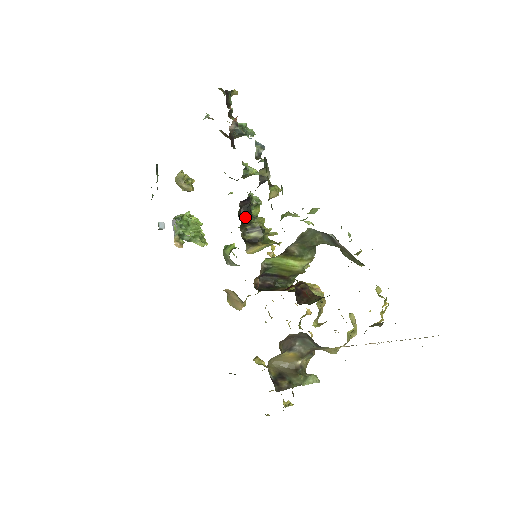
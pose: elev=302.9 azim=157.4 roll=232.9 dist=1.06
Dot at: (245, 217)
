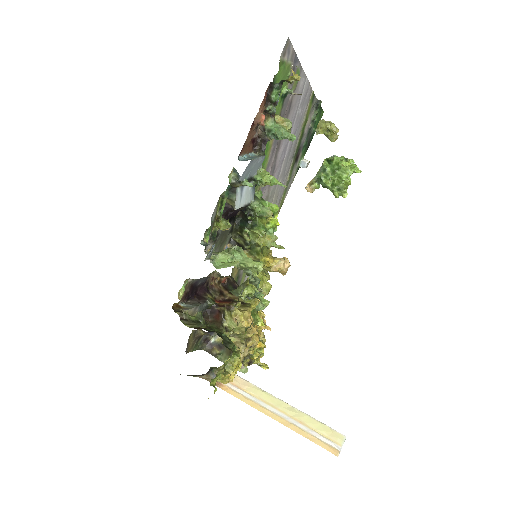
Dot at: (242, 223)
